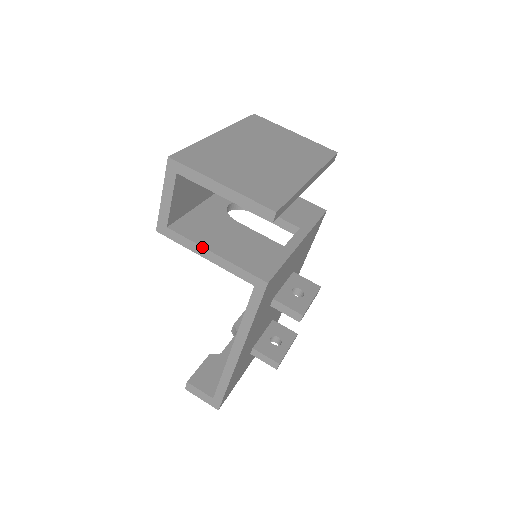
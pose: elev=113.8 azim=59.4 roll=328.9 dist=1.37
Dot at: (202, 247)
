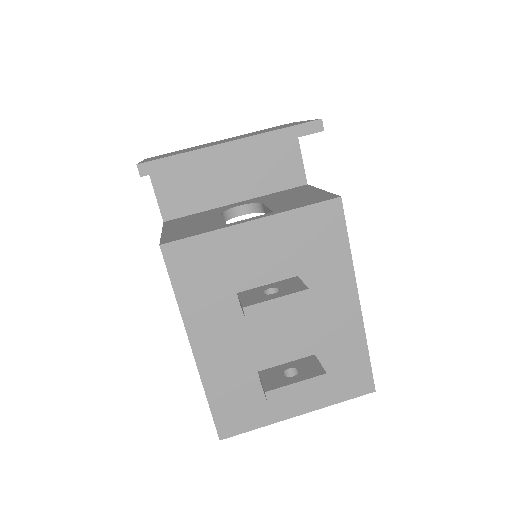
Dot at: (162, 229)
